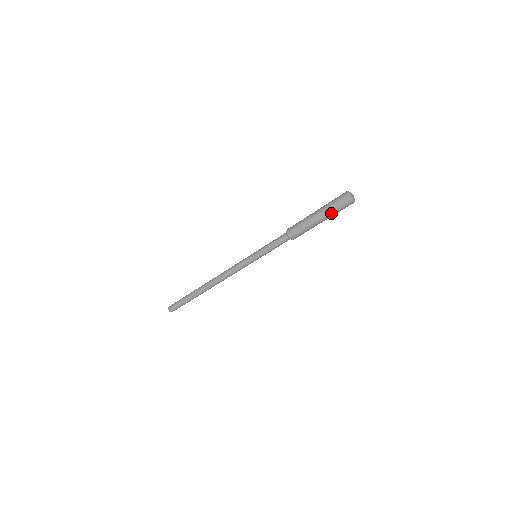
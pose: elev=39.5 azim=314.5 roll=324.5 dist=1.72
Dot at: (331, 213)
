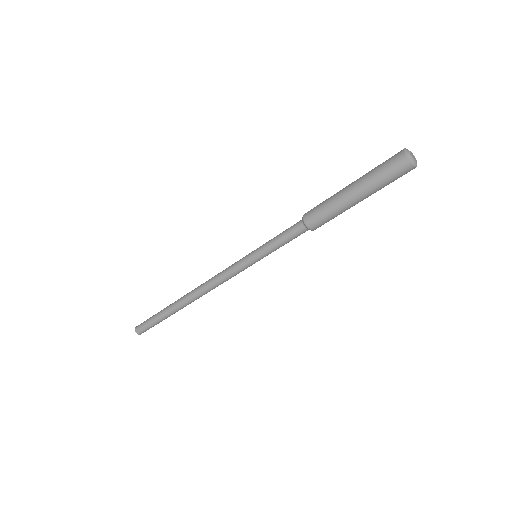
Dot at: (379, 188)
